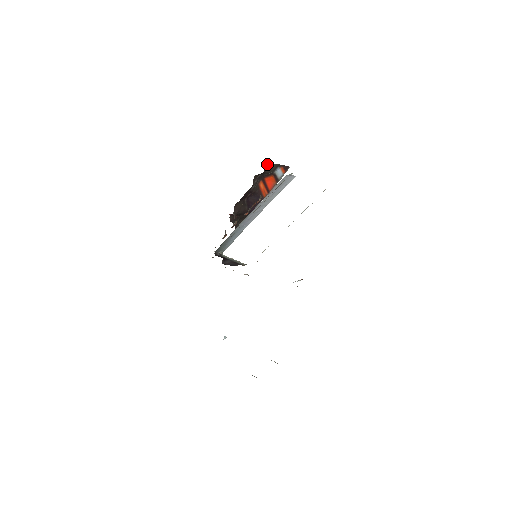
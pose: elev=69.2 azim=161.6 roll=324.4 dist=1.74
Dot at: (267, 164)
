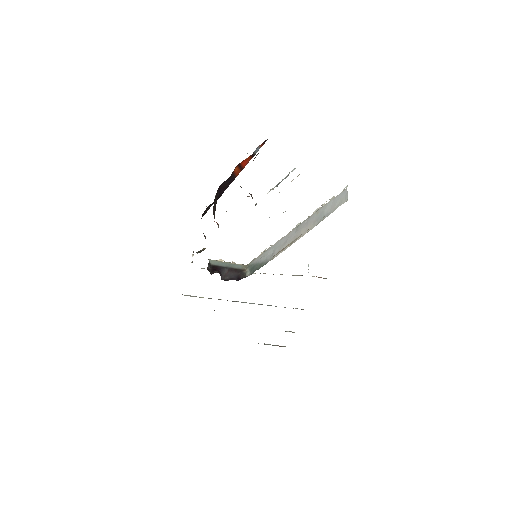
Dot at: (254, 158)
